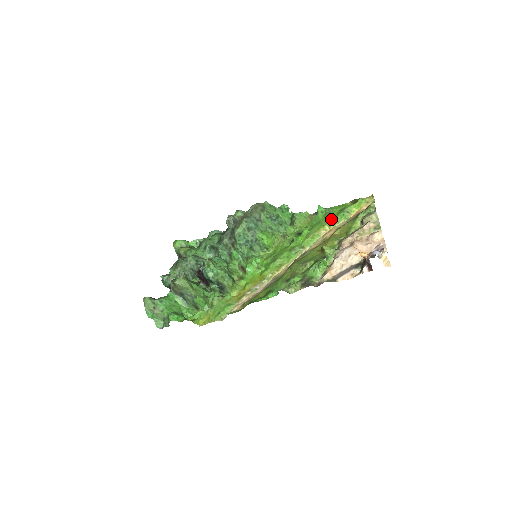
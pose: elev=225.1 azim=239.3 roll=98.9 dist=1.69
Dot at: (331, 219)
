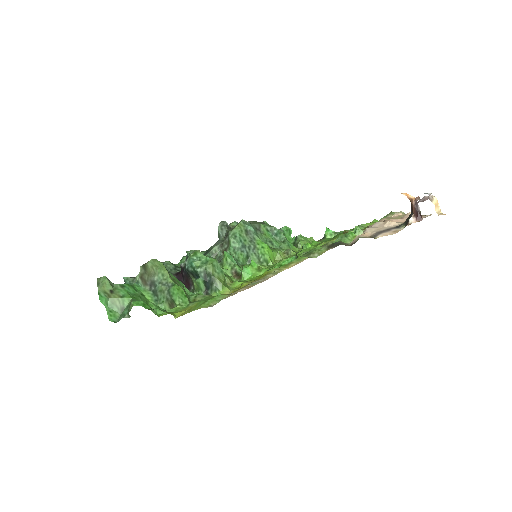
Dot at: occluded
